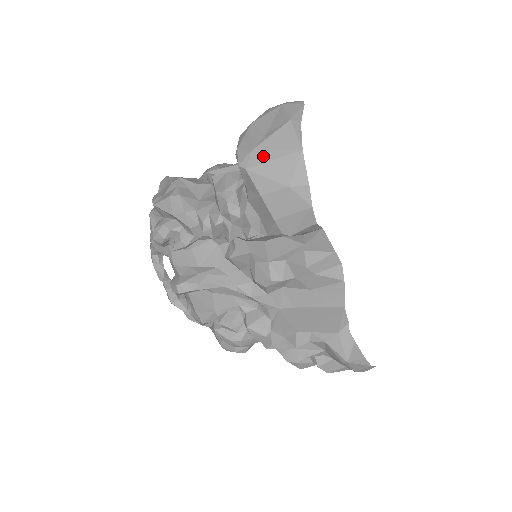
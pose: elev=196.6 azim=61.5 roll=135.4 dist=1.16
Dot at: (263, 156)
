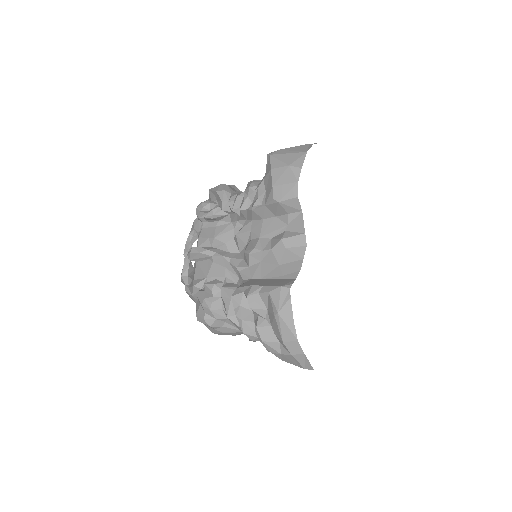
Dot at: (283, 152)
